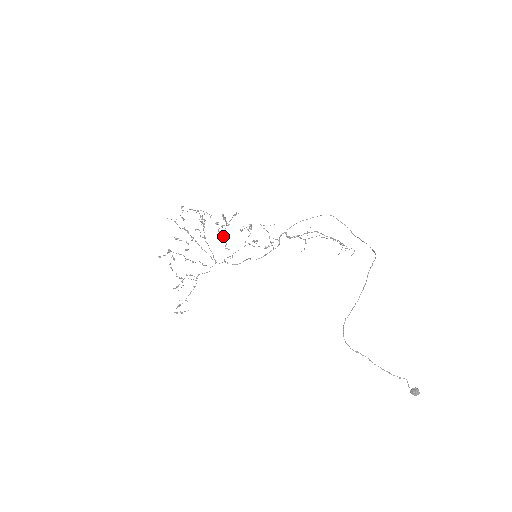
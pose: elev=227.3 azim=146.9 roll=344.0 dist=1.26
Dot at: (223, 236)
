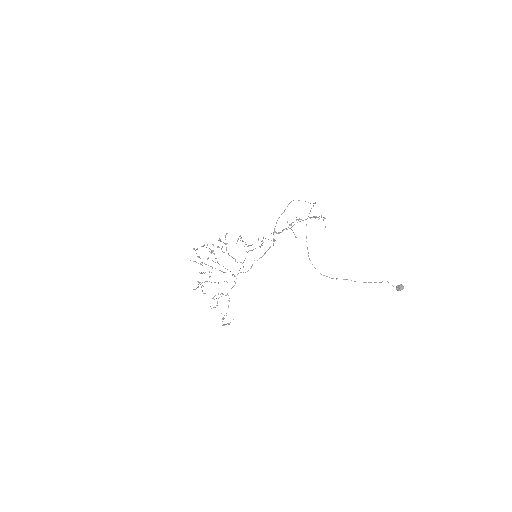
Dot at: (228, 254)
